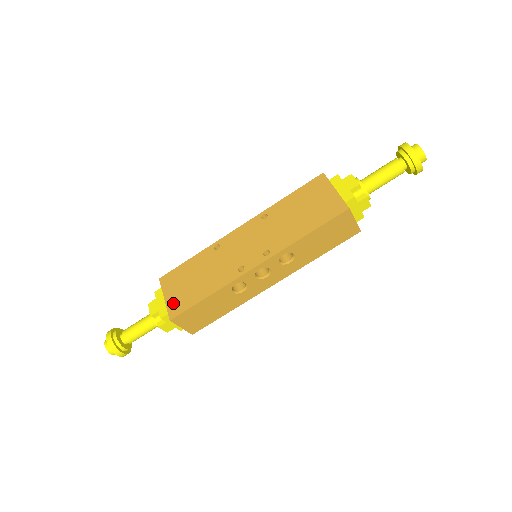
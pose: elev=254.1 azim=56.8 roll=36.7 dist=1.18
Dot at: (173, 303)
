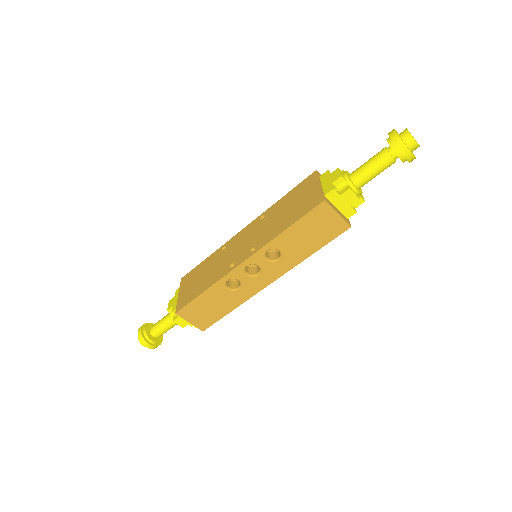
Dot at: (182, 298)
